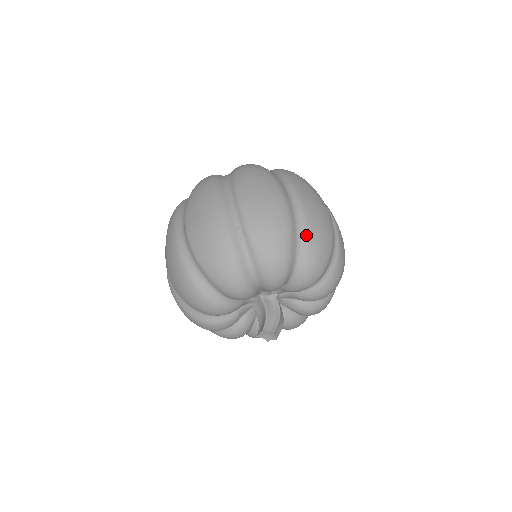
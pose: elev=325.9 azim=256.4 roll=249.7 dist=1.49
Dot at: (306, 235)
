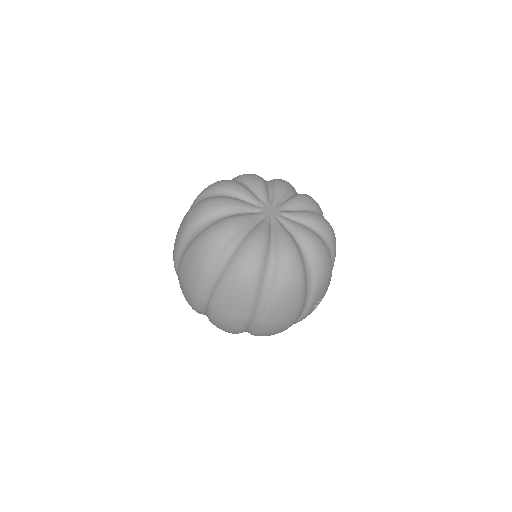
Dot at: (253, 334)
